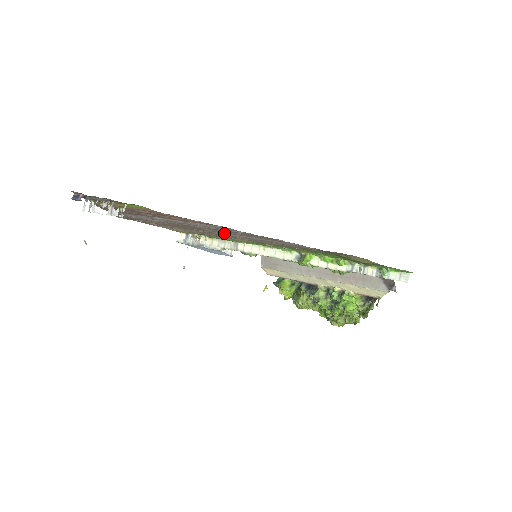
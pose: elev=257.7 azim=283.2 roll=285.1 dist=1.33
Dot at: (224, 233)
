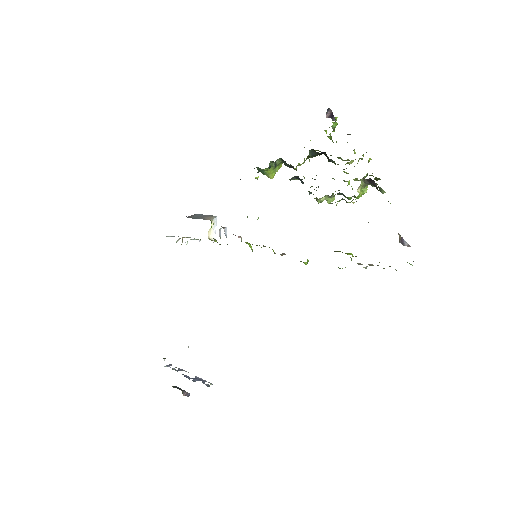
Dot at: occluded
